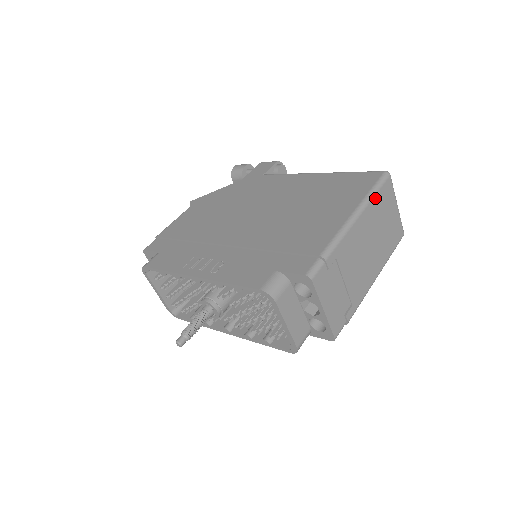
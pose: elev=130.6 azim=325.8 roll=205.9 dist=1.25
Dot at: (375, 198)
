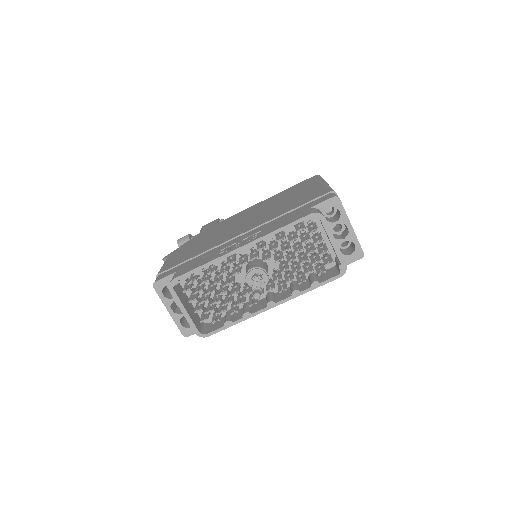
Dot at: occluded
